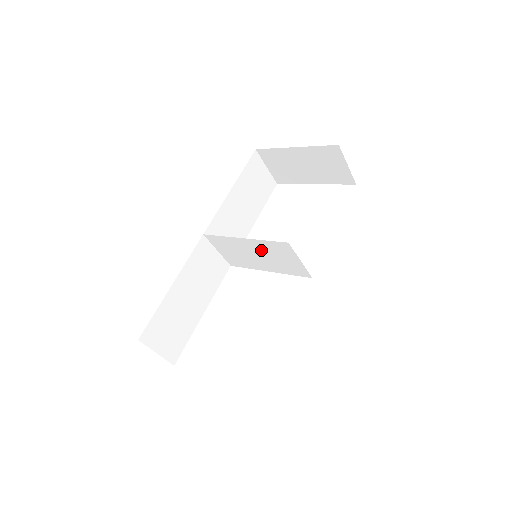
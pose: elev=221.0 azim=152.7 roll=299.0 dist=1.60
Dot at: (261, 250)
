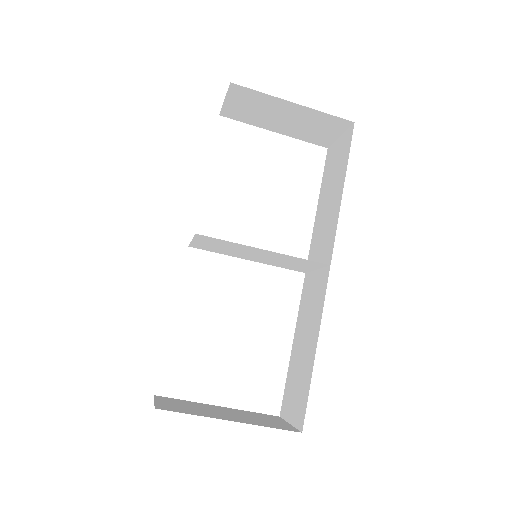
Dot at: (274, 257)
